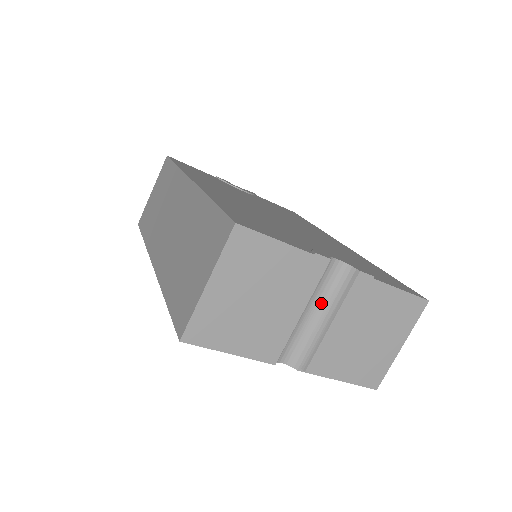
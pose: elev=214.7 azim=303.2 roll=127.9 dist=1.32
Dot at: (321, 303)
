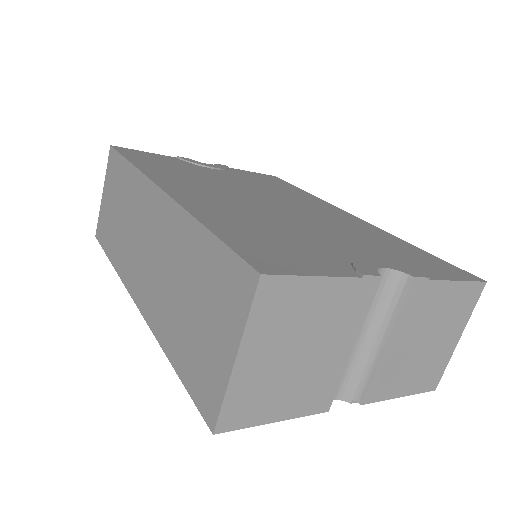
Dot at: (369, 323)
